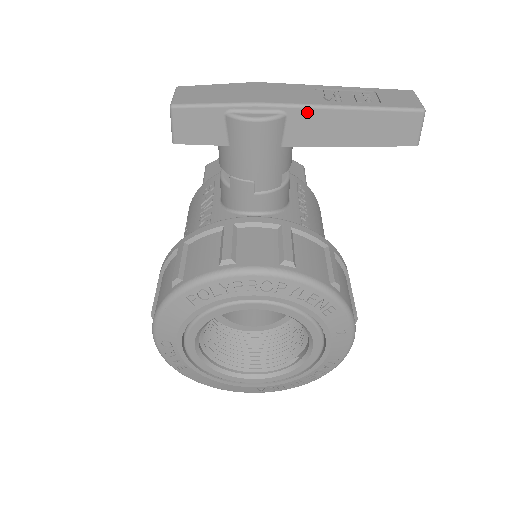
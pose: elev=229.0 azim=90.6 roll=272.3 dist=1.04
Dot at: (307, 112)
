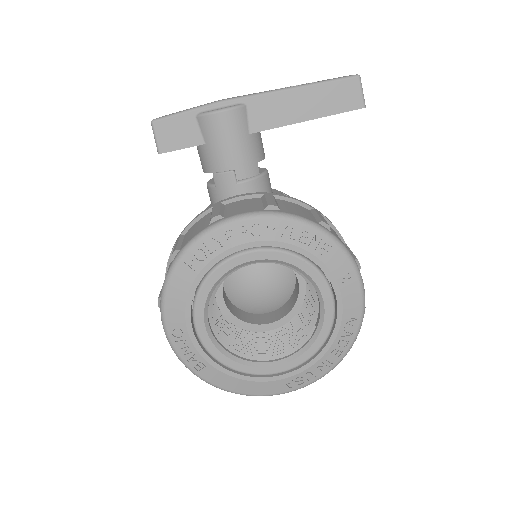
Dot at: (262, 99)
